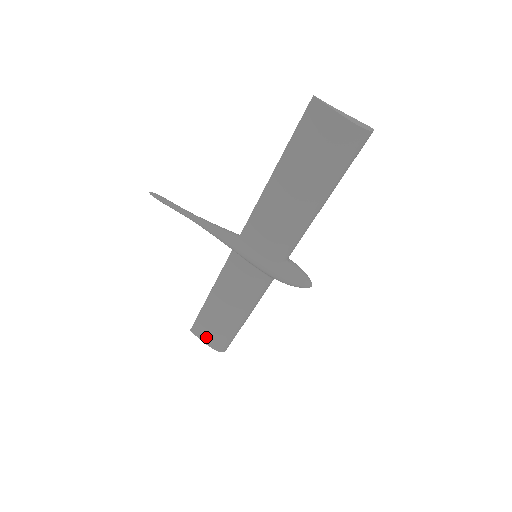
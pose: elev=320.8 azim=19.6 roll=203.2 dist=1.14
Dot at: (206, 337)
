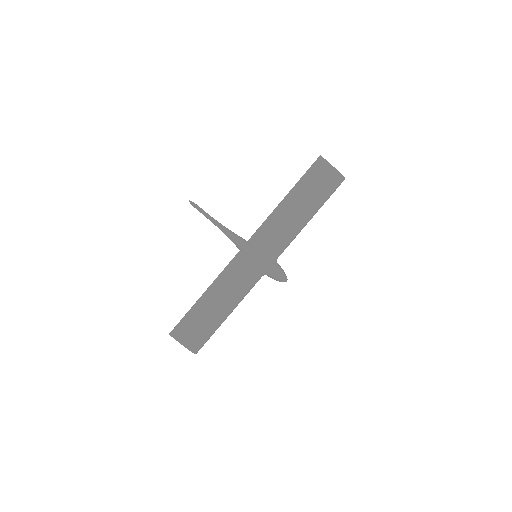
Dot at: (186, 338)
